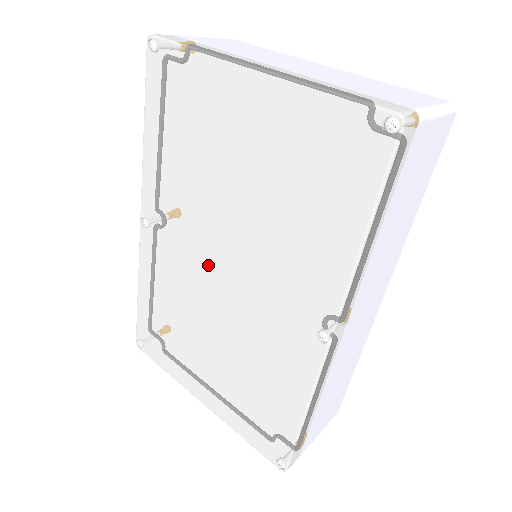
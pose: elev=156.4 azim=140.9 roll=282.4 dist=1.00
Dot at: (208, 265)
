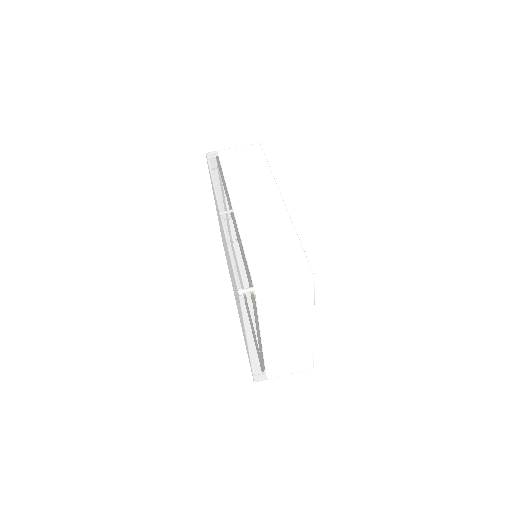
Dot at: occluded
